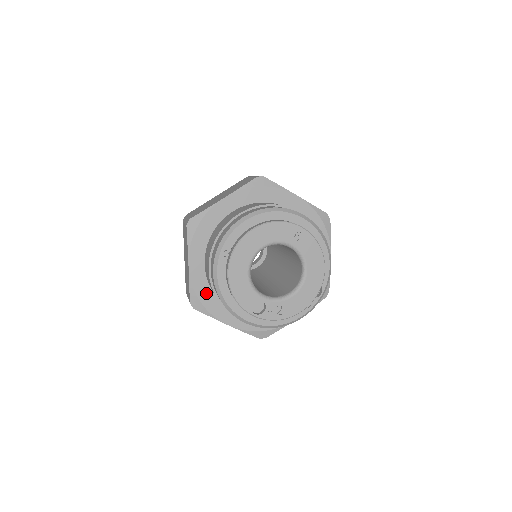
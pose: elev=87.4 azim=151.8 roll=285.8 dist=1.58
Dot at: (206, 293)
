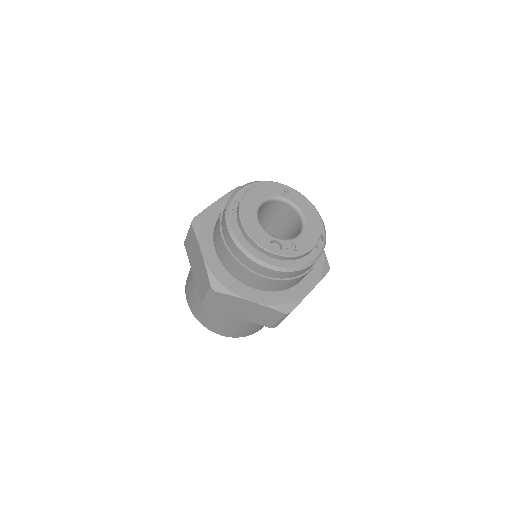
Dot at: (223, 275)
